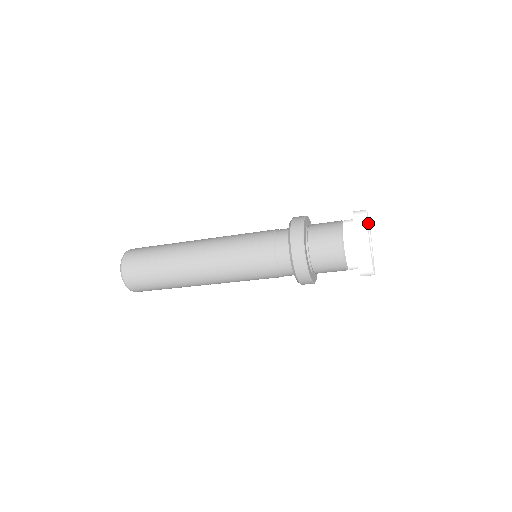
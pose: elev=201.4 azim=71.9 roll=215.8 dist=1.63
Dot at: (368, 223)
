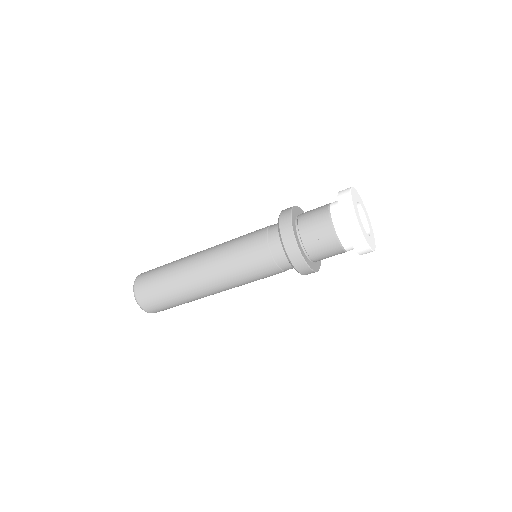
Dot at: (357, 200)
